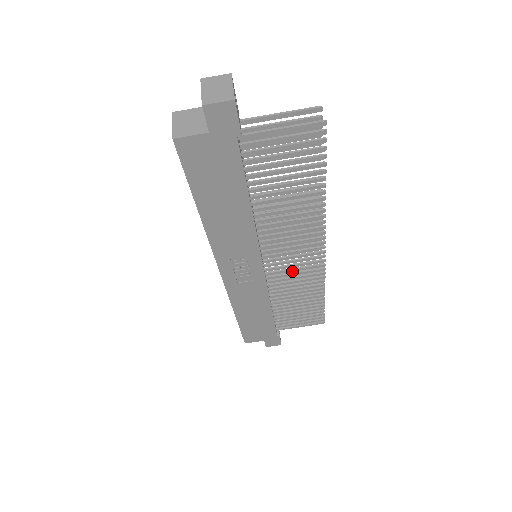
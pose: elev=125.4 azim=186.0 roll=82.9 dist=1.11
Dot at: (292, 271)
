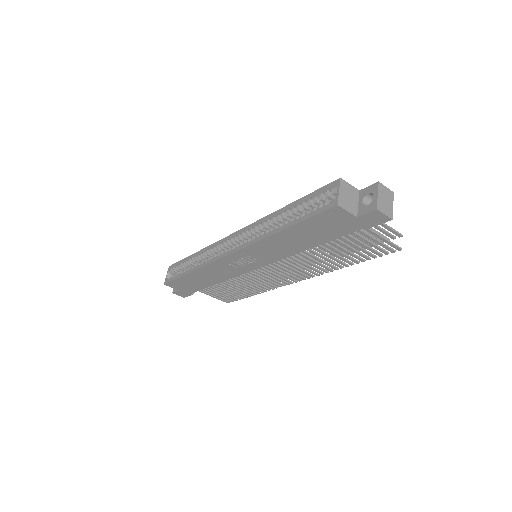
Dot at: (264, 277)
